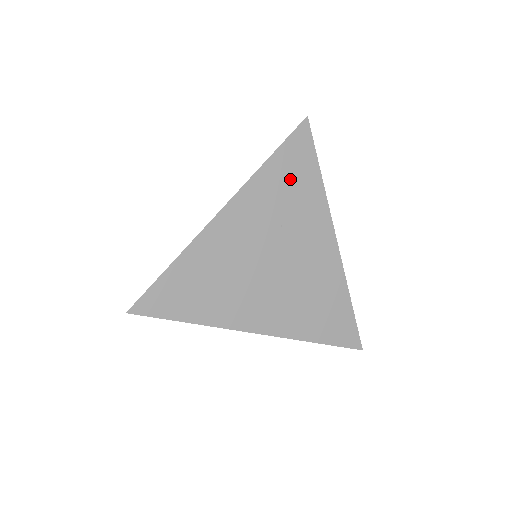
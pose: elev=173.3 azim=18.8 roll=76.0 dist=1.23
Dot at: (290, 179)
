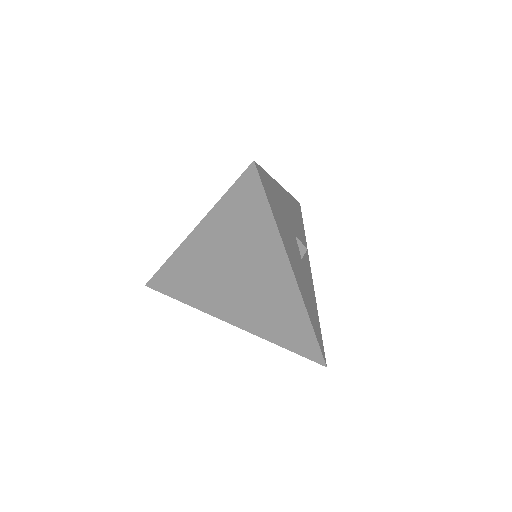
Dot at: (243, 217)
